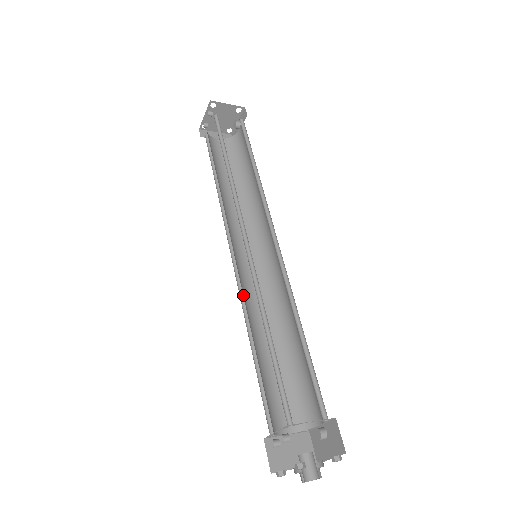
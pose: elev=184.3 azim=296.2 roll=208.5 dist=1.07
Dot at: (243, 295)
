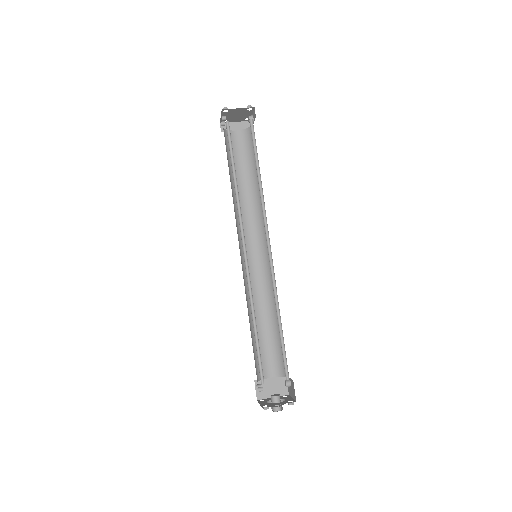
Dot at: (246, 286)
